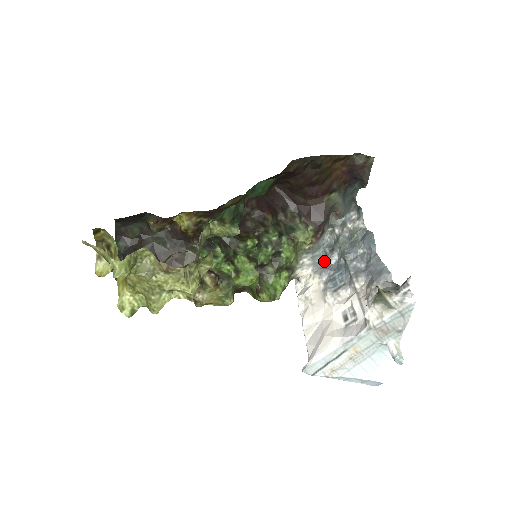
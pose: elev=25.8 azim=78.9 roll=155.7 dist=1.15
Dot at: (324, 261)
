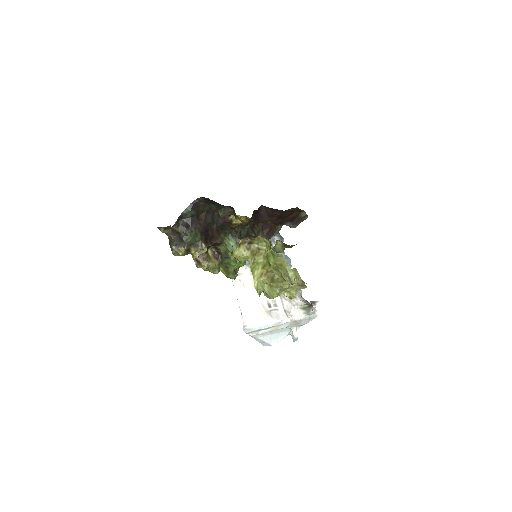
Dot at: occluded
